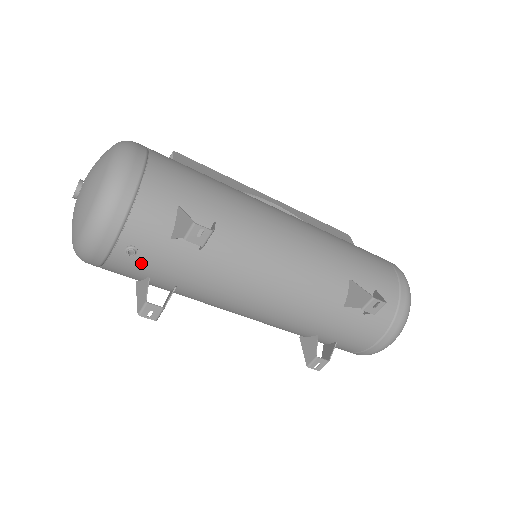
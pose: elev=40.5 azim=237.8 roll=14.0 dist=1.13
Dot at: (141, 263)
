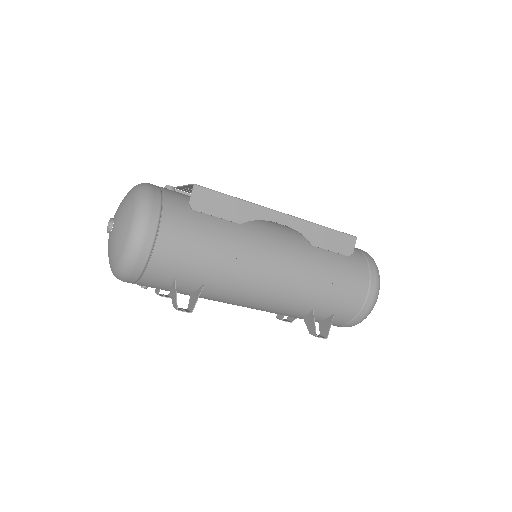
Dot at: occluded
